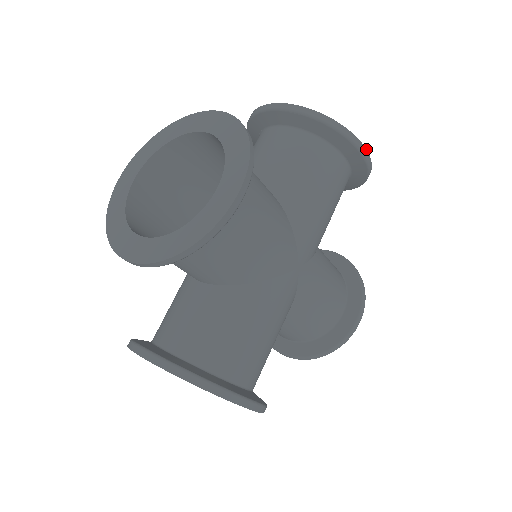
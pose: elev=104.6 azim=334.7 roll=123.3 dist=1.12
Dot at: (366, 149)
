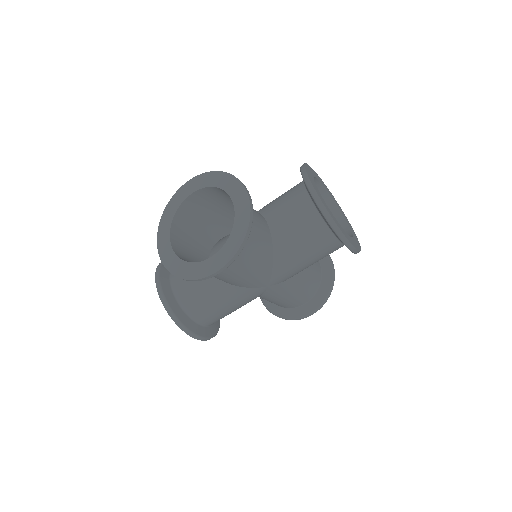
Dot at: (354, 246)
